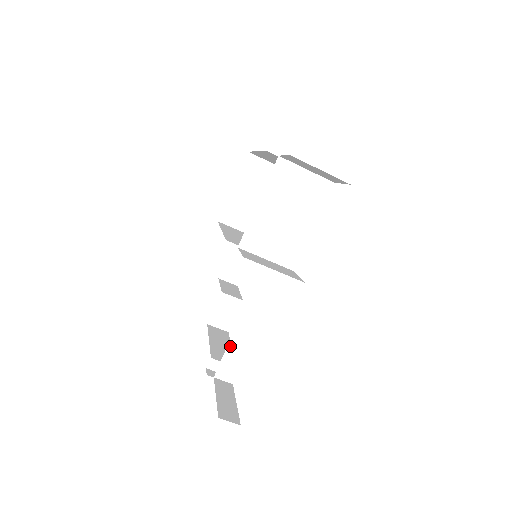
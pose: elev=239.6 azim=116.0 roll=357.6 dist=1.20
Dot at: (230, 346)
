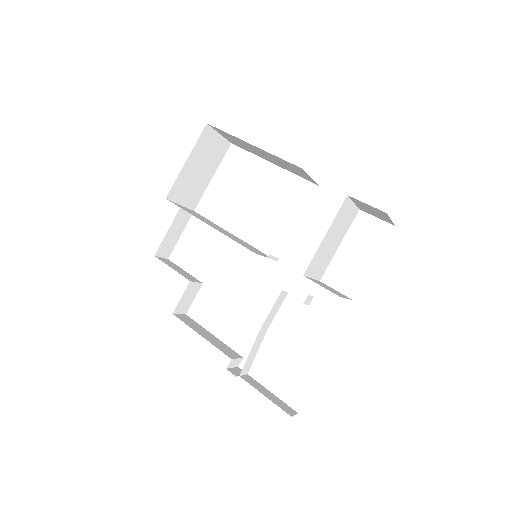
Dot at: (253, 346)
